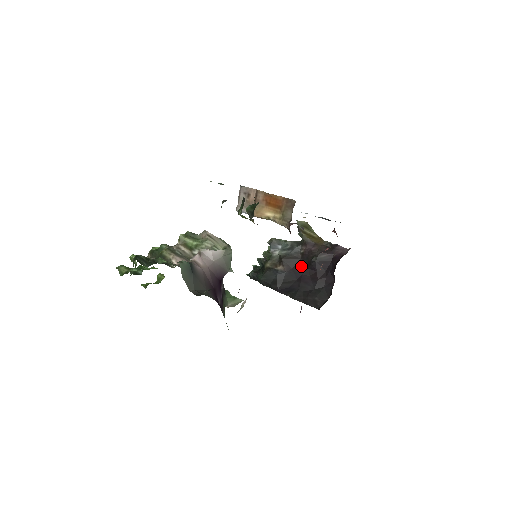
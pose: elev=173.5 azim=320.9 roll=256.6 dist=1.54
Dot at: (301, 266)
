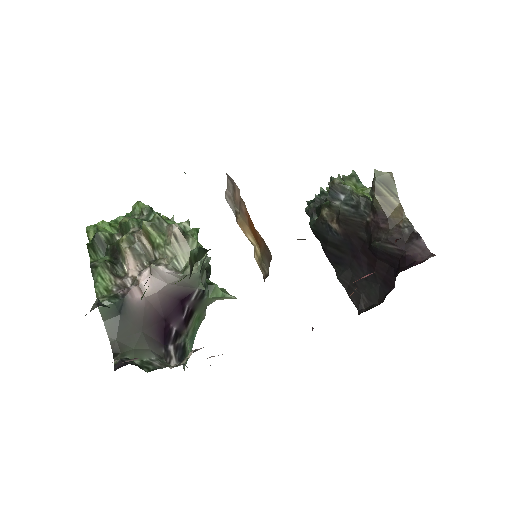
Dot at: (361, 239)
